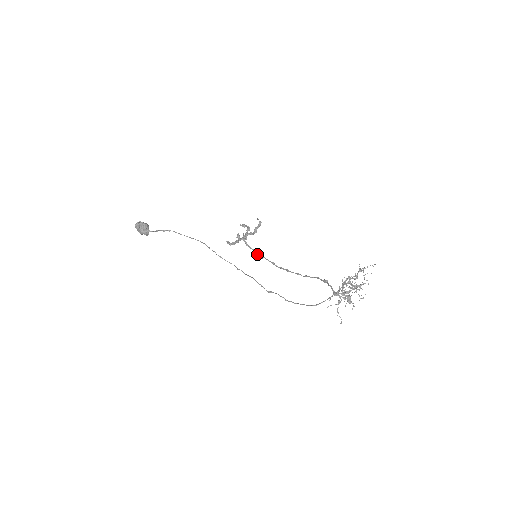
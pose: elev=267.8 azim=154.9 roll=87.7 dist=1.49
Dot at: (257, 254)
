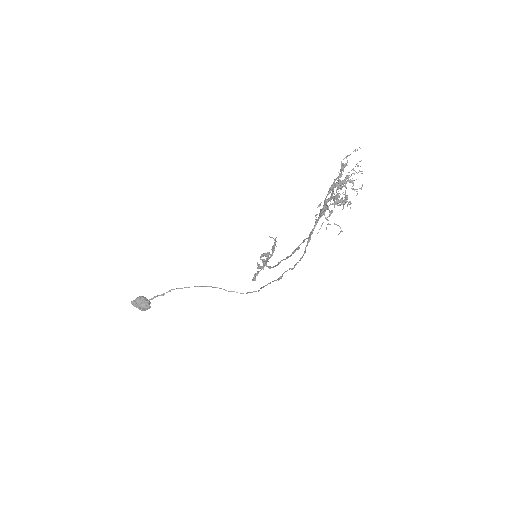
Dot at: (277, 265)
